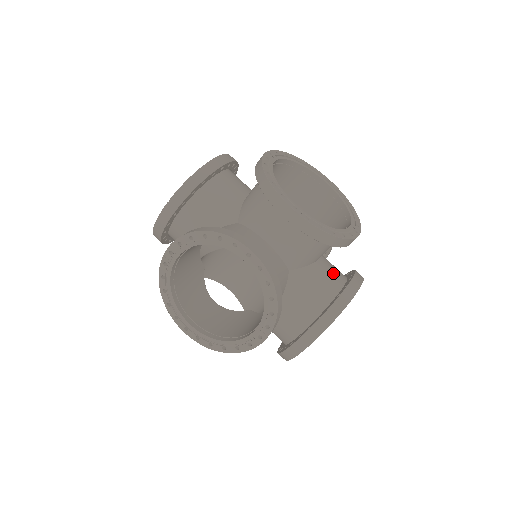
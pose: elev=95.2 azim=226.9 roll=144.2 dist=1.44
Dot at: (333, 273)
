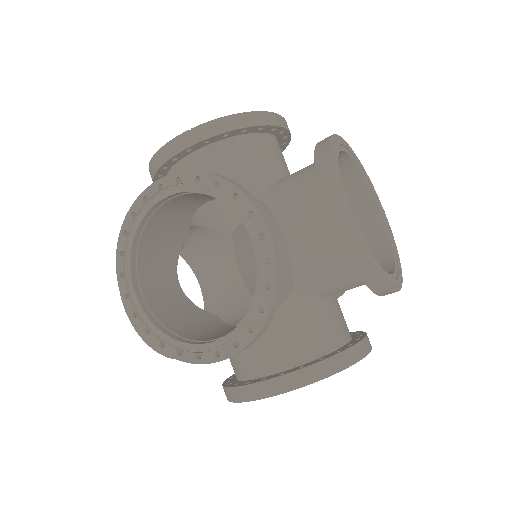
Dot at: (341, 321)
